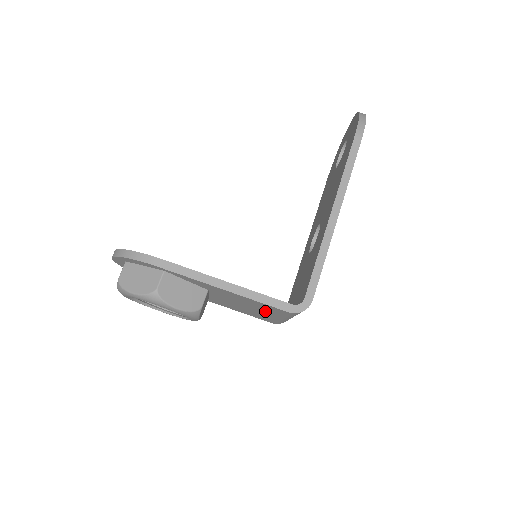
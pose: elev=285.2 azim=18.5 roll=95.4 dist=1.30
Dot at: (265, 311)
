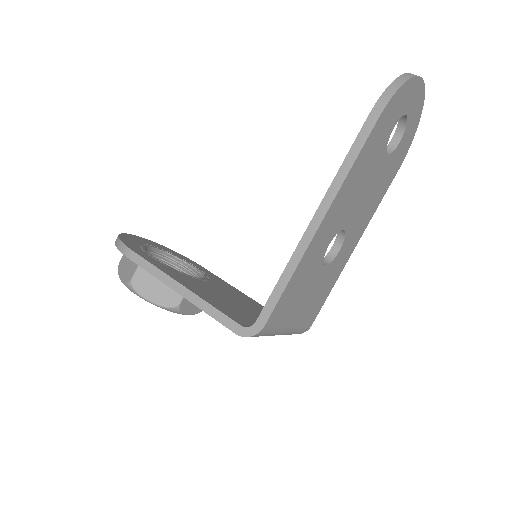
Dot at: occluded
